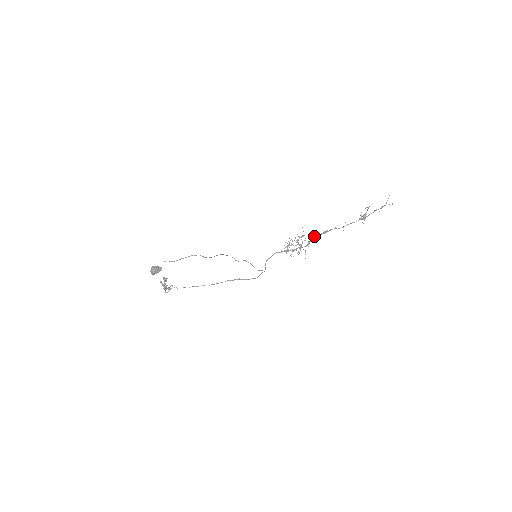
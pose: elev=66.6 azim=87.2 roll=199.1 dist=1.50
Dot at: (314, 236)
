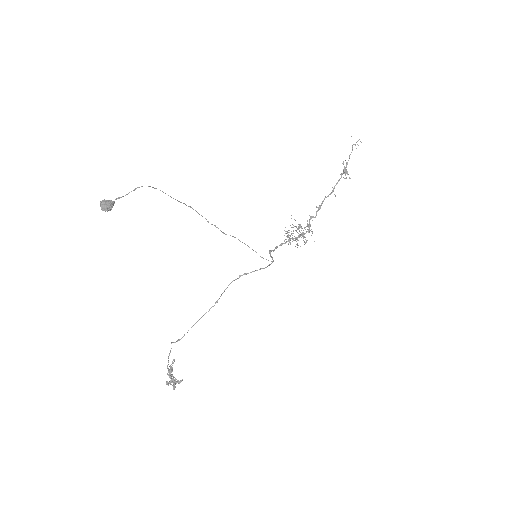
Dot at: (310, 218)
